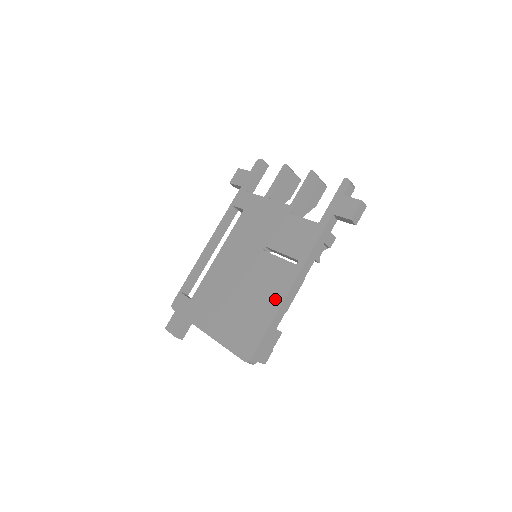
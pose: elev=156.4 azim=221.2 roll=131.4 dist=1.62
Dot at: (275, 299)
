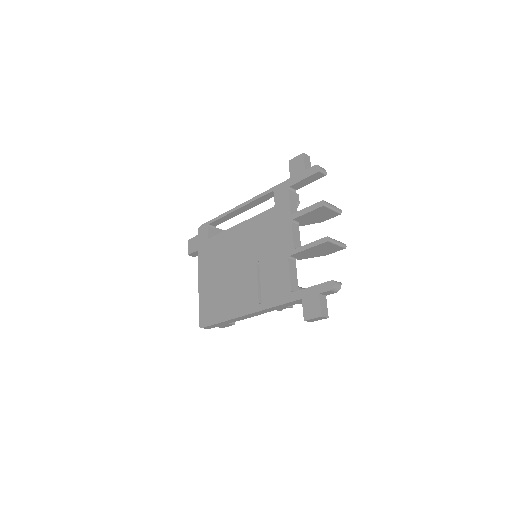
Dot at: (234, 310)
